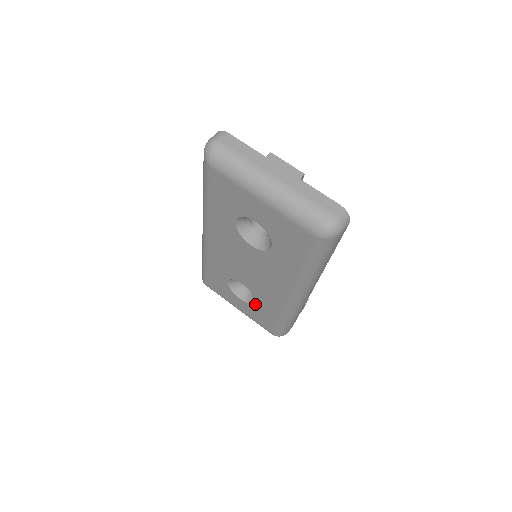
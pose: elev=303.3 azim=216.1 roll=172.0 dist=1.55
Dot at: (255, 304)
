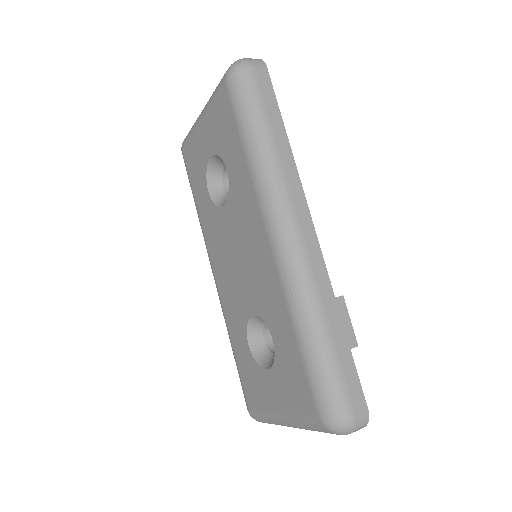
Dot at: (275, 348)
